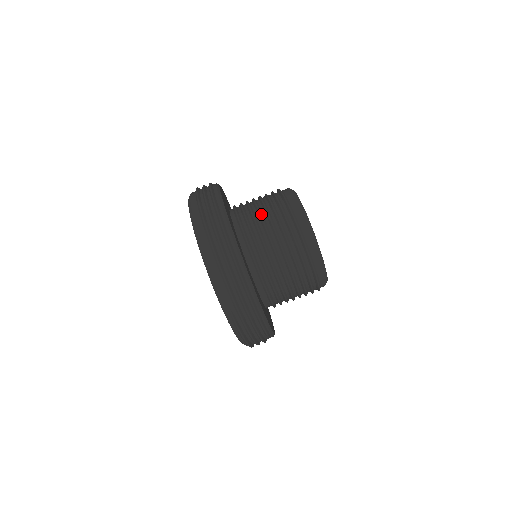
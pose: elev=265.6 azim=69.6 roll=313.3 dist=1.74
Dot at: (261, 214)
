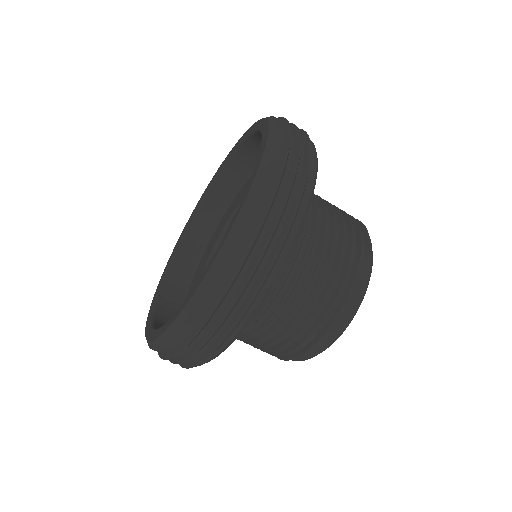
Dot at: (276, 330)
